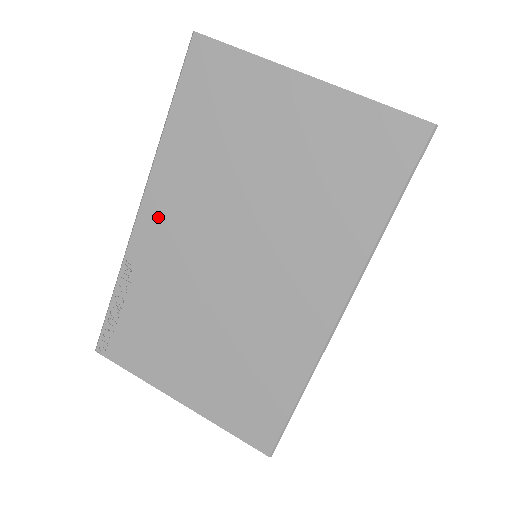
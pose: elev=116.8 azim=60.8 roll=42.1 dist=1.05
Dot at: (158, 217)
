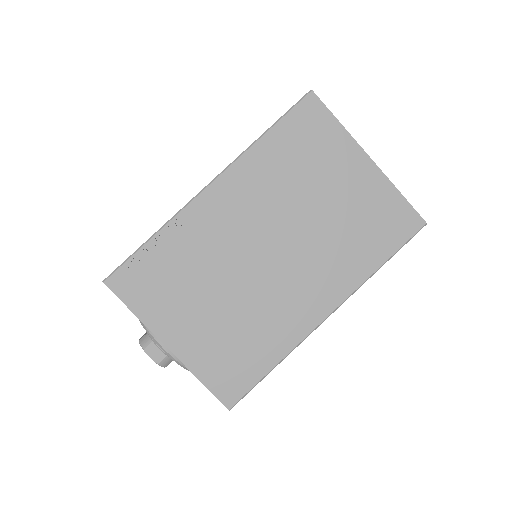
Dot at: (223, 197)
